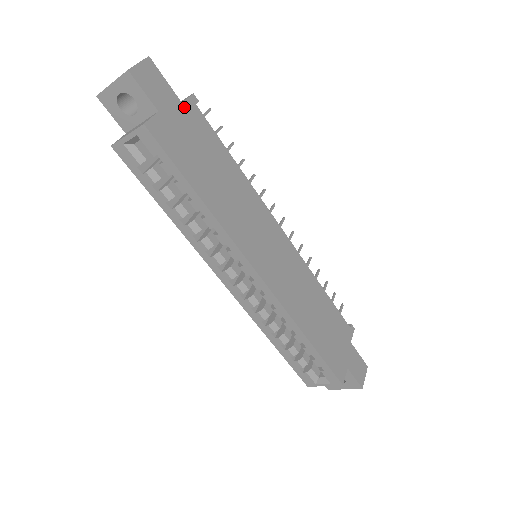
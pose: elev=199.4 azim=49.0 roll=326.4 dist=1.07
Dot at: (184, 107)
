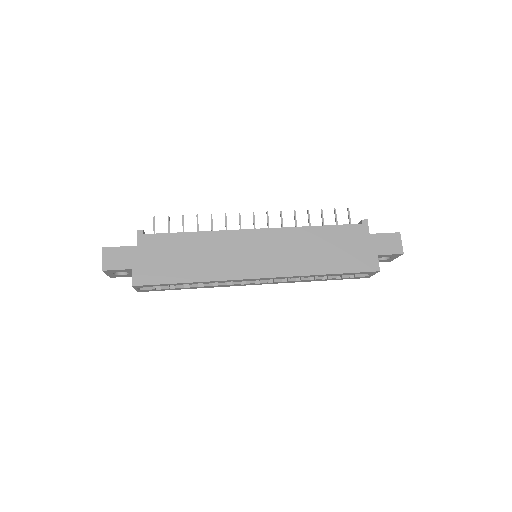
Dot at: (139, 246)
